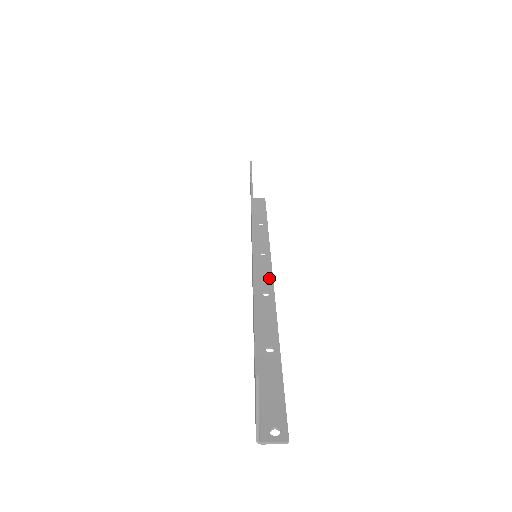
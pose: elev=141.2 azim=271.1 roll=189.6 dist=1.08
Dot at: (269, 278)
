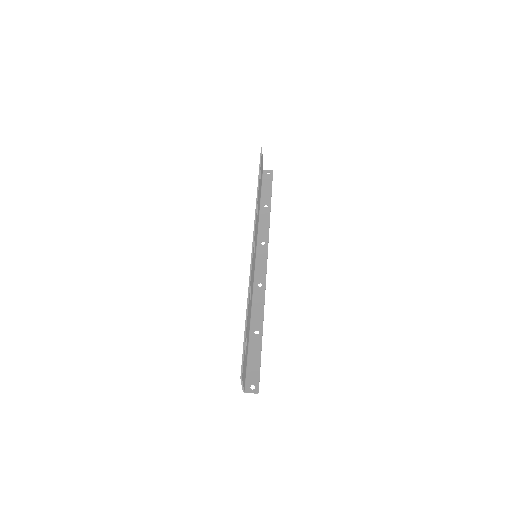
Dot at: (264, 269)
